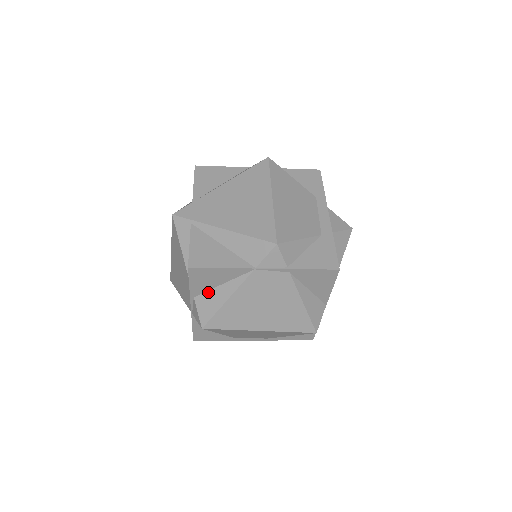
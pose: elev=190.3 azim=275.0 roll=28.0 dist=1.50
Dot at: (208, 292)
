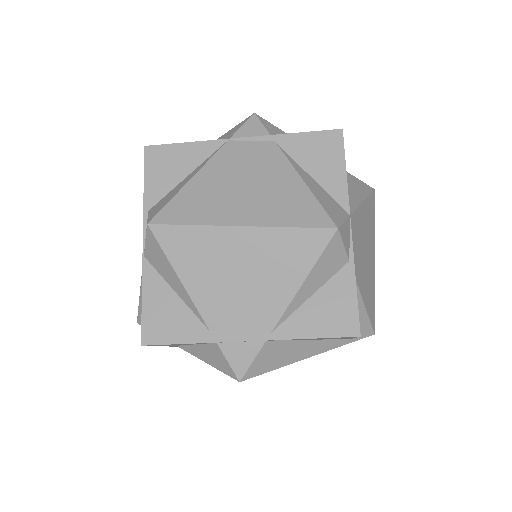
Dot at: (168, 194)
